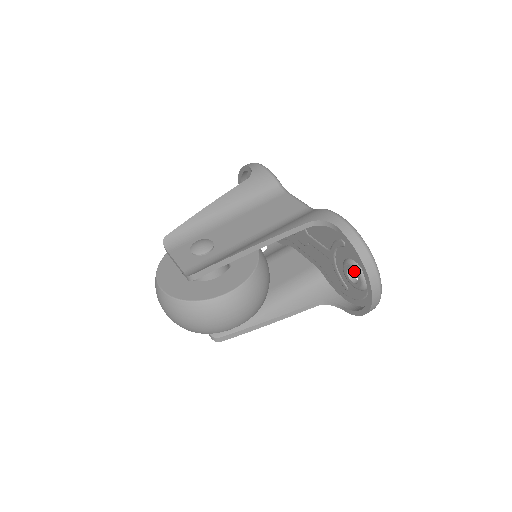
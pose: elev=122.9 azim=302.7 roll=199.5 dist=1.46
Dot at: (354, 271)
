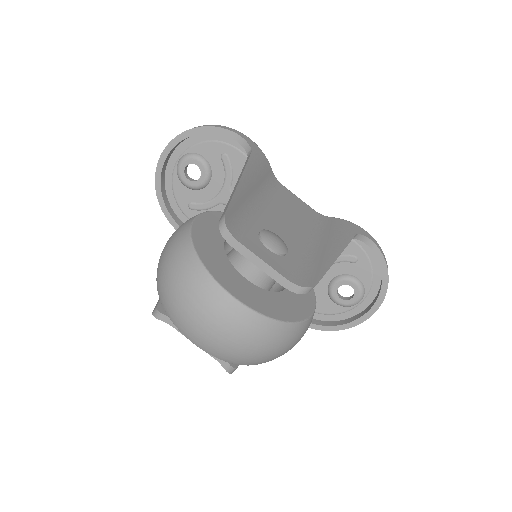
Dot at: (355, 288)
